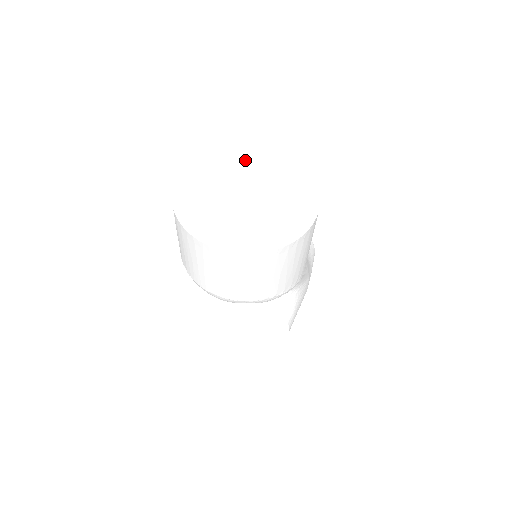
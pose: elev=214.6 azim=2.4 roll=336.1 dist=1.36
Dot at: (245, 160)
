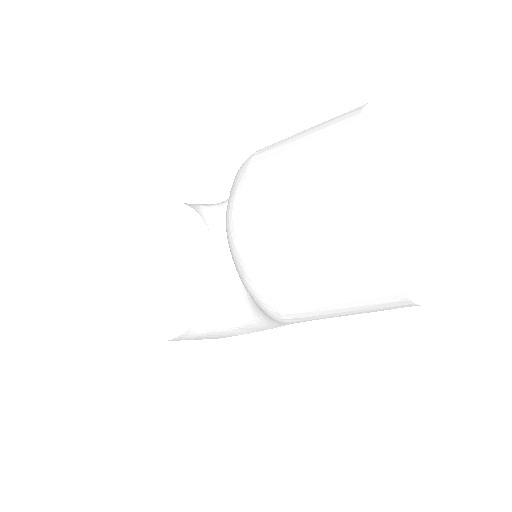
Dot at: (416, 189)
